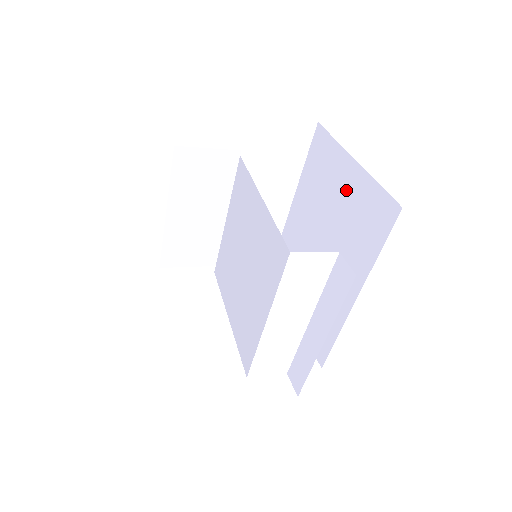
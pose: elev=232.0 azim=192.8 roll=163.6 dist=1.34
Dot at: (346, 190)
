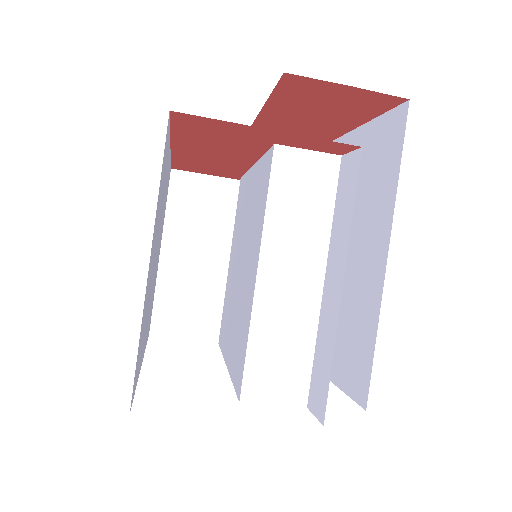
Dot at: occluded
